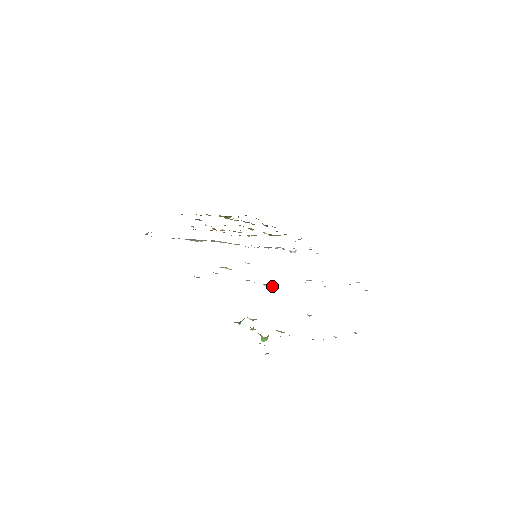
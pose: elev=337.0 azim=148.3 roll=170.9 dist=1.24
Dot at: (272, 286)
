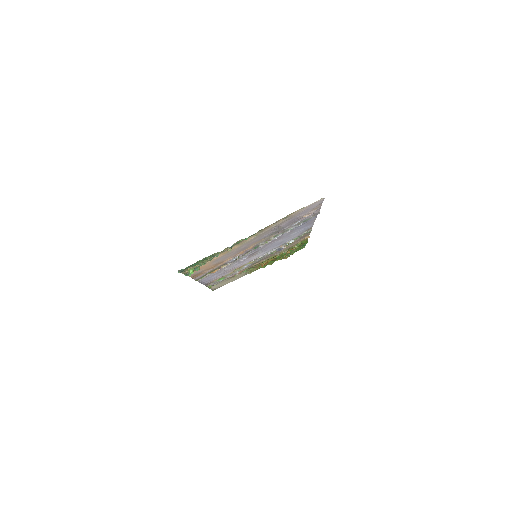
Dot at: (236, 257)
